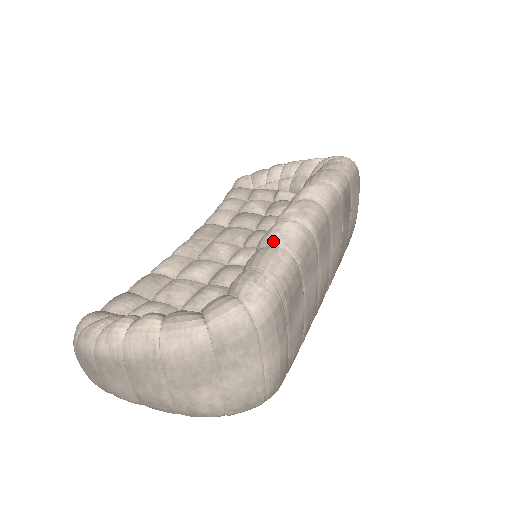
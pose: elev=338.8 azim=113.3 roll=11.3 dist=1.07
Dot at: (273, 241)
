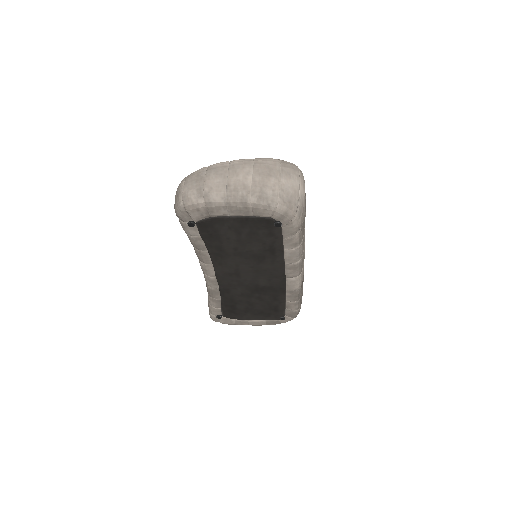
Dot at: occluded
